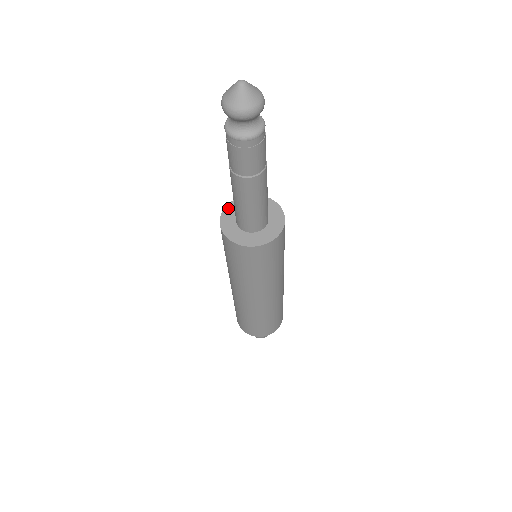
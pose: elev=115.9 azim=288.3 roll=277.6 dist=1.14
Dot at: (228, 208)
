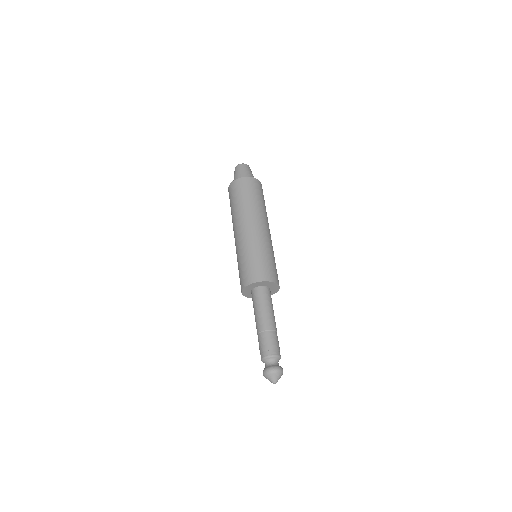
Dot at: (247, 287)
